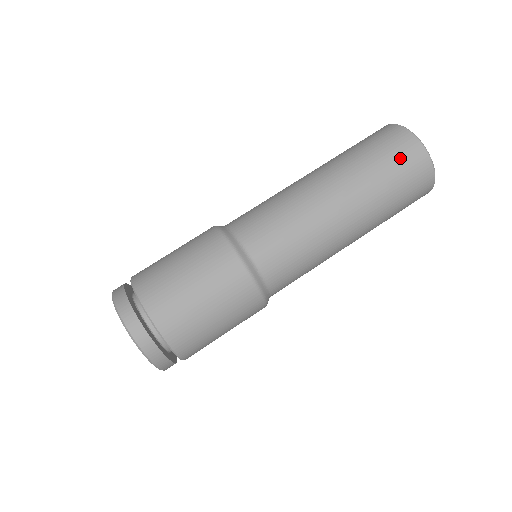
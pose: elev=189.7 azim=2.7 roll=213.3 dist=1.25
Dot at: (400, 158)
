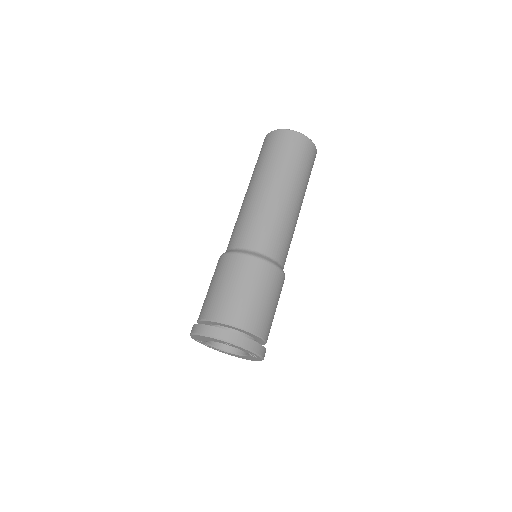
Dot at: (267, 146)
